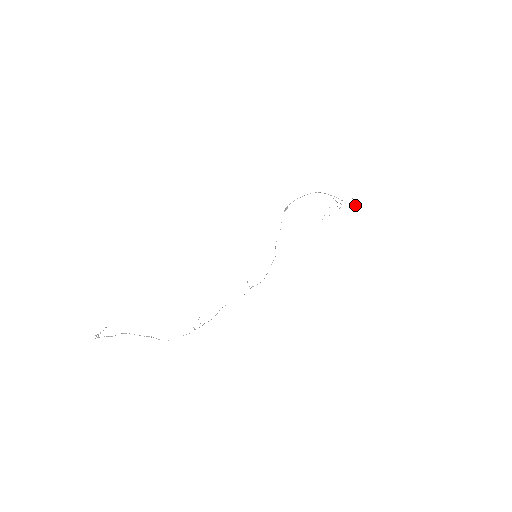
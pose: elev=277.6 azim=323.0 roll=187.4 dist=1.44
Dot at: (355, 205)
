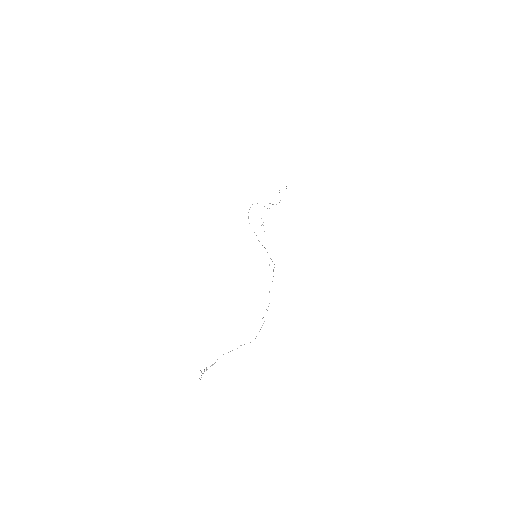
Dot at: (280, 200)
